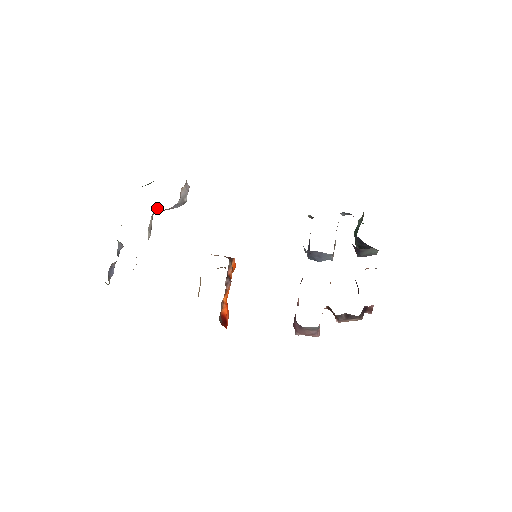
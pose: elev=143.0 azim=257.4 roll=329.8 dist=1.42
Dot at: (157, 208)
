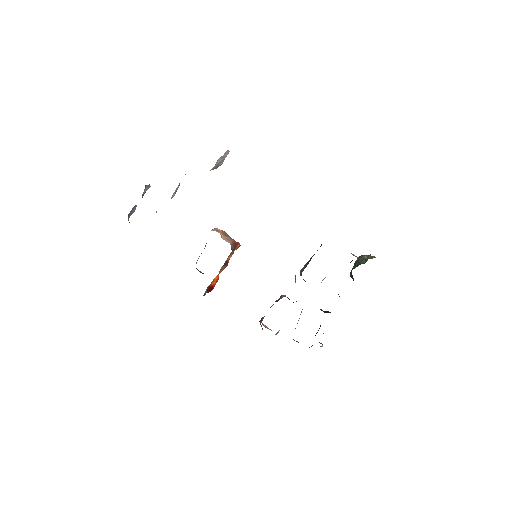
Dot at: occluded
